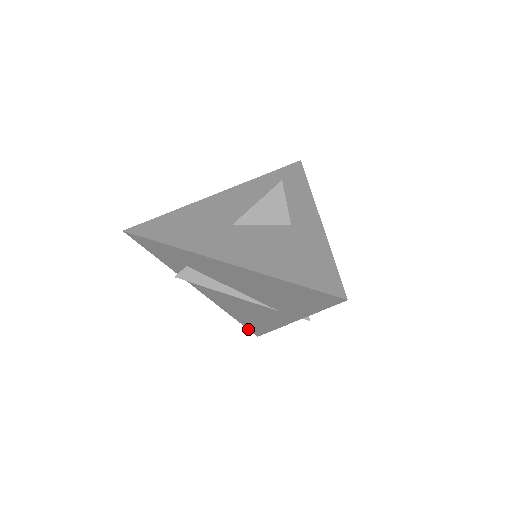
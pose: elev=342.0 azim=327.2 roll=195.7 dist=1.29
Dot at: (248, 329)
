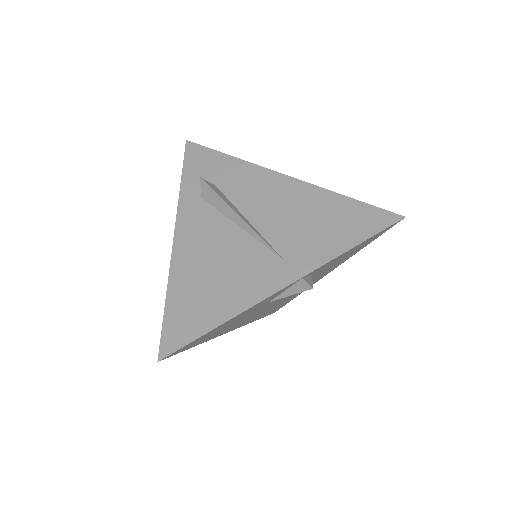
Dot at: (161, 336)
